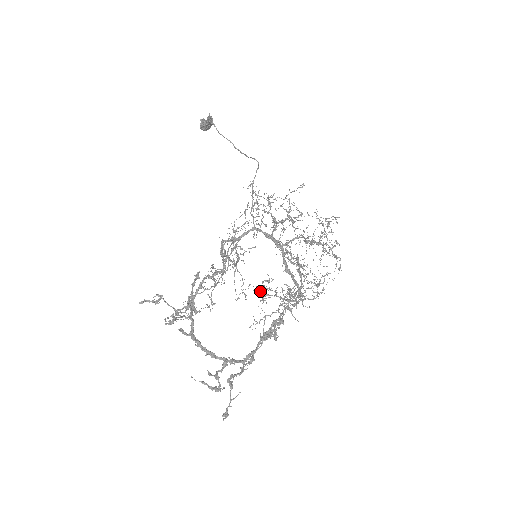
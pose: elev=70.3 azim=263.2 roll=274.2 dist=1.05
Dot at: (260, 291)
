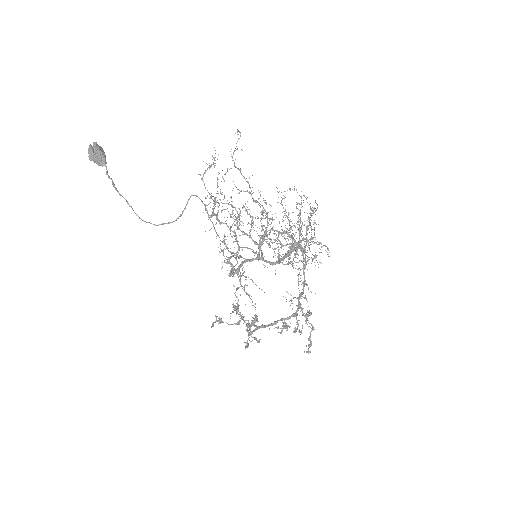
Dot at: occluded
